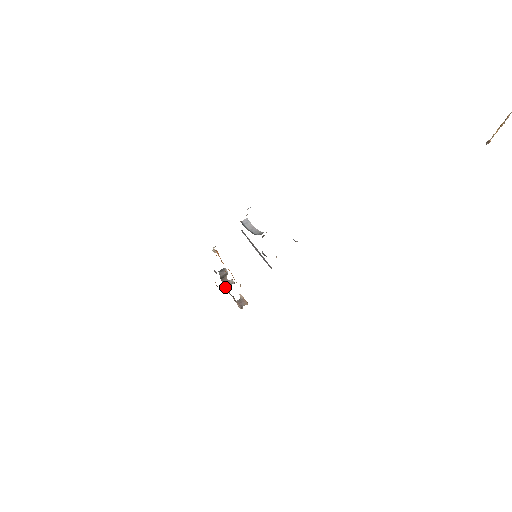
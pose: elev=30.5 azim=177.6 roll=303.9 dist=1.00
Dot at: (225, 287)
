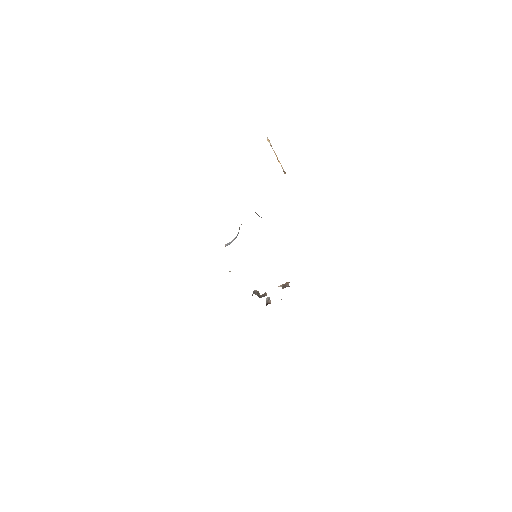
Dot at: occluded
